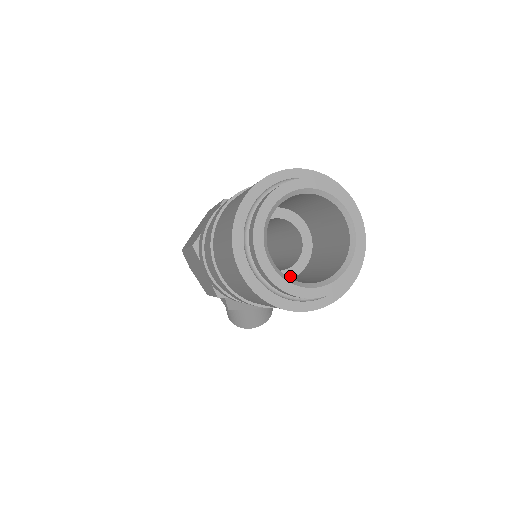
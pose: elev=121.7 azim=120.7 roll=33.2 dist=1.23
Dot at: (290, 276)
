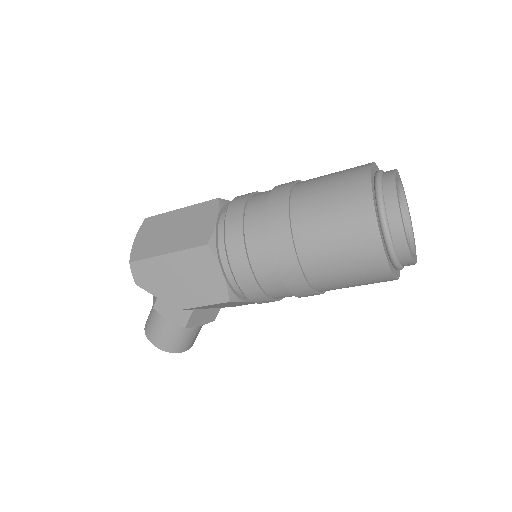
Dot at: occluded
